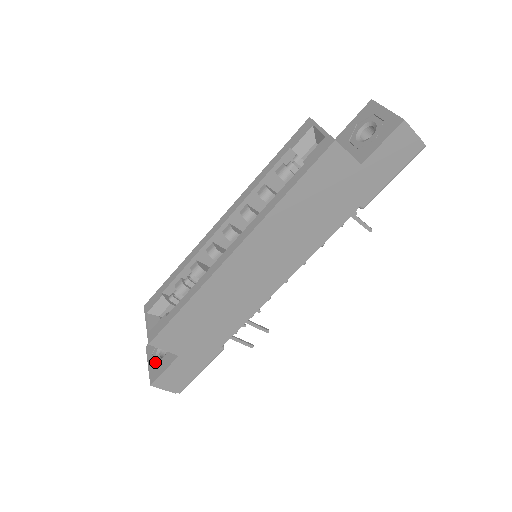
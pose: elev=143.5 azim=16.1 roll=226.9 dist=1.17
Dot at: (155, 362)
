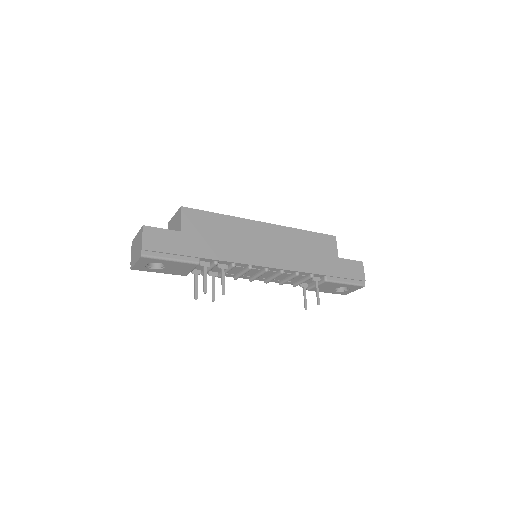
Dot at: occluded
